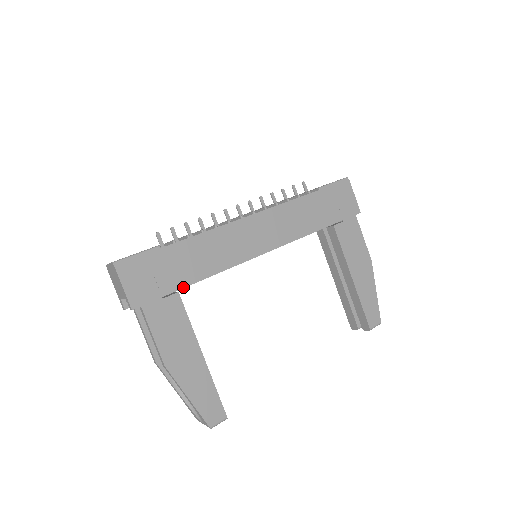
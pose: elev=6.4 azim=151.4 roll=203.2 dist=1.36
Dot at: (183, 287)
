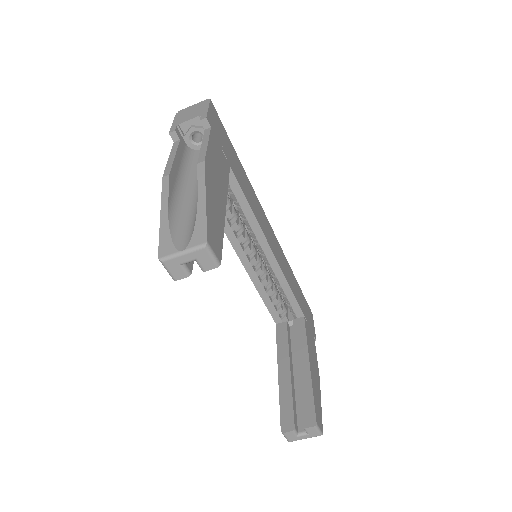
Dot at: (233, 171)
